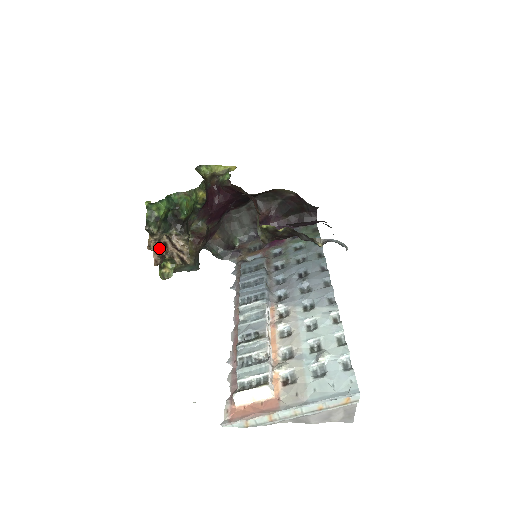
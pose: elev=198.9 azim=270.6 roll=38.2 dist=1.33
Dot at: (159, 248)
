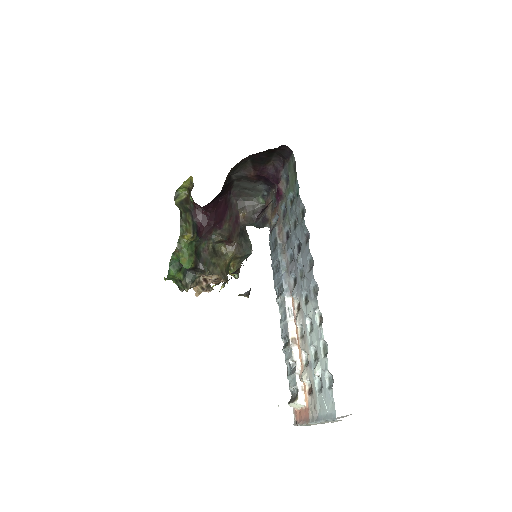
Dot at: (204, 286)
